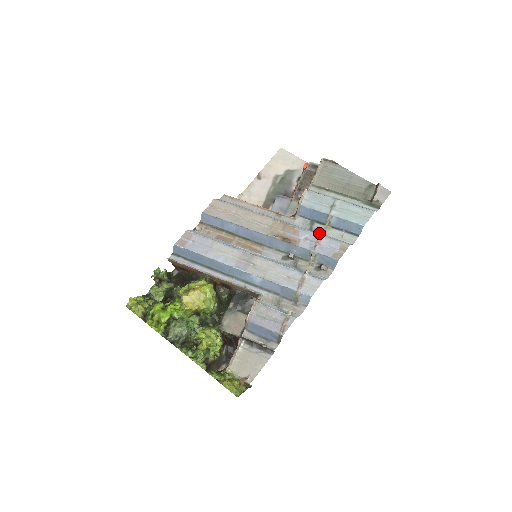
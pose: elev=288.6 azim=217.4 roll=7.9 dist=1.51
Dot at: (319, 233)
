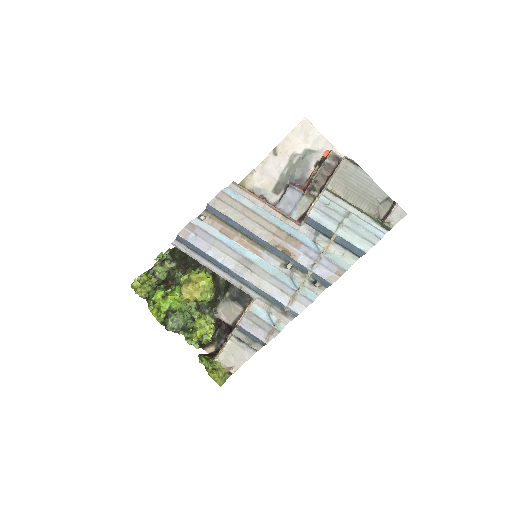
Dot at: (321, 247)
